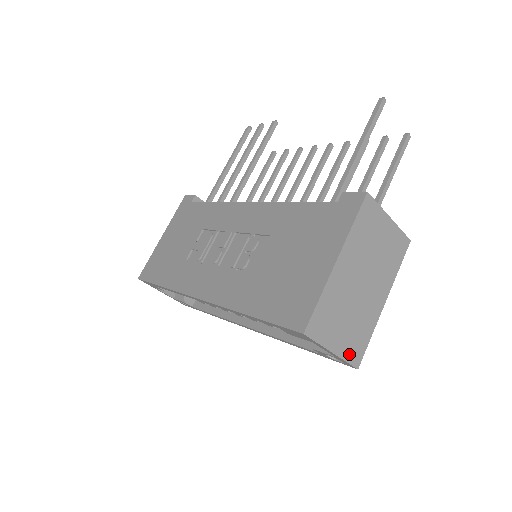
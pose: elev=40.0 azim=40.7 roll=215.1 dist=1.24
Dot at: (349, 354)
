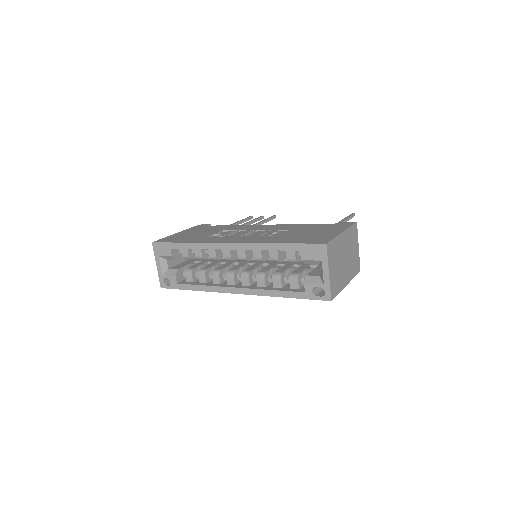
Dot at: (332, 286)
